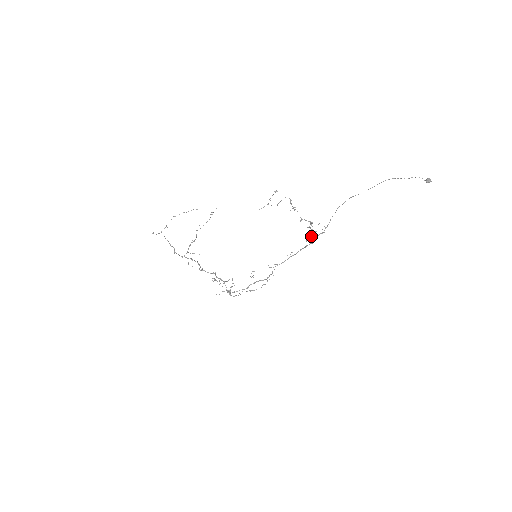
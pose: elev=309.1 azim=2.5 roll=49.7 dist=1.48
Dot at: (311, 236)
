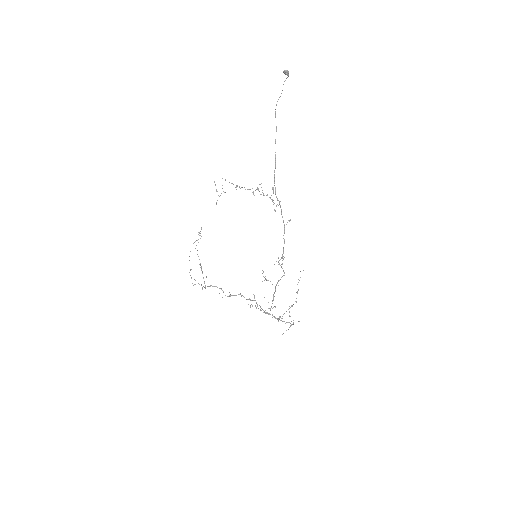
Dot at: occluded
